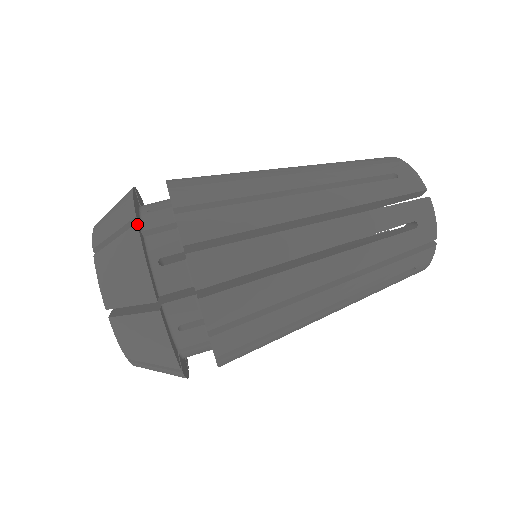
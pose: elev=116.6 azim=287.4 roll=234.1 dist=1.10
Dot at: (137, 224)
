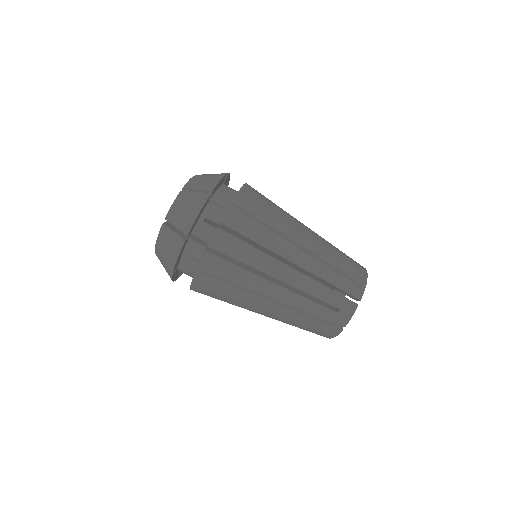
Dot at: occluded
